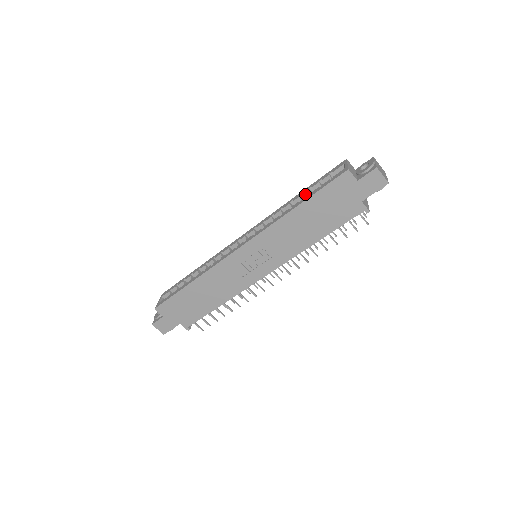
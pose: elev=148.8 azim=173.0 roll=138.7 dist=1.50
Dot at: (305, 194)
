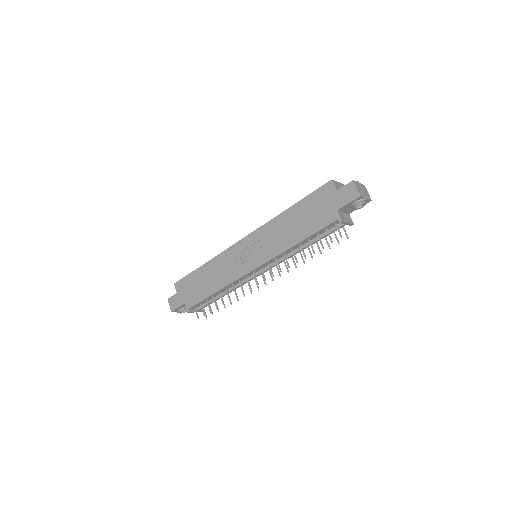
Dot at: occluded
